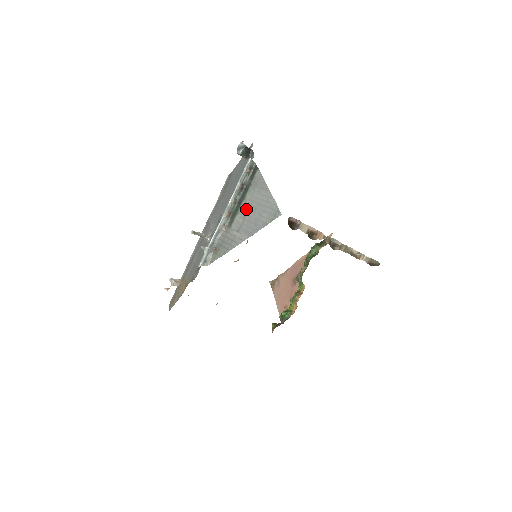
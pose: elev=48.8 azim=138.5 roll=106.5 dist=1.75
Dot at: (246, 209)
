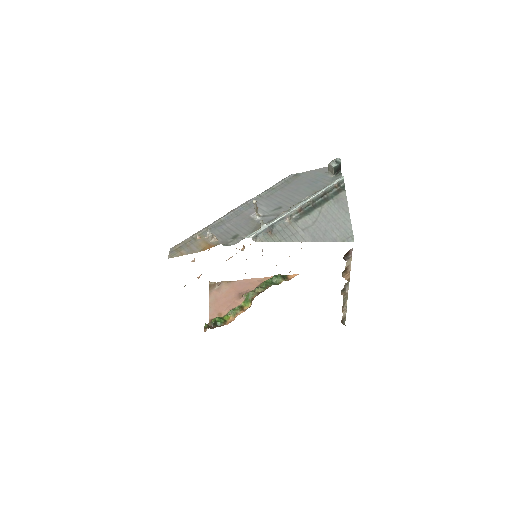
Dot at: (319, 216)
